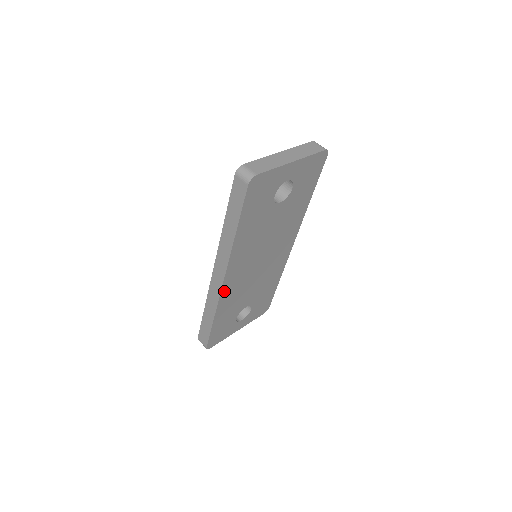
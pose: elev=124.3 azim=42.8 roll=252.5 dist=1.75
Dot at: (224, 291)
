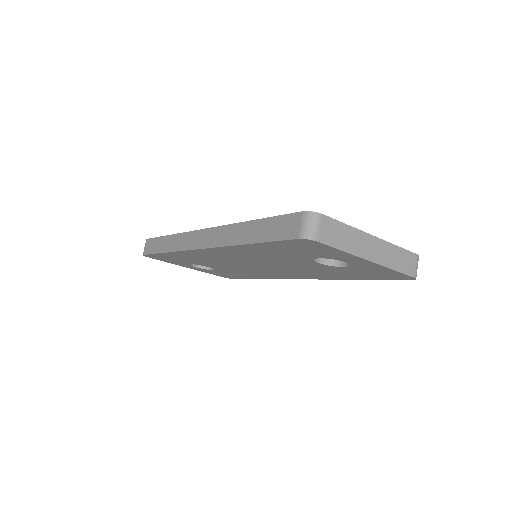
Dot at: (194, 251)
